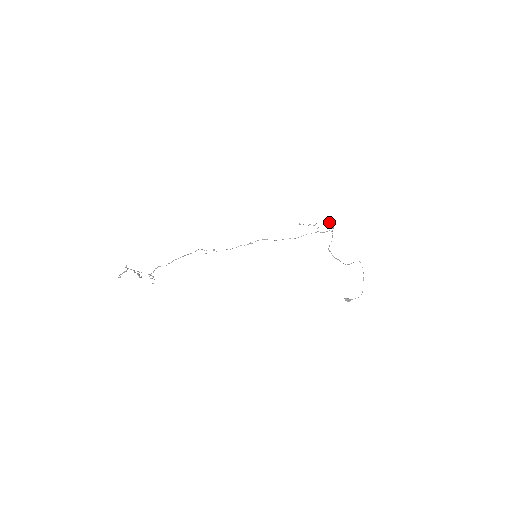
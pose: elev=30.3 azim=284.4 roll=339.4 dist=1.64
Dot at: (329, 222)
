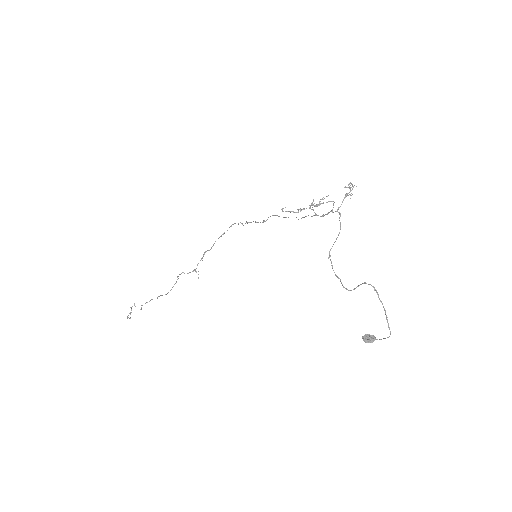
Dot at: (315, 206)
